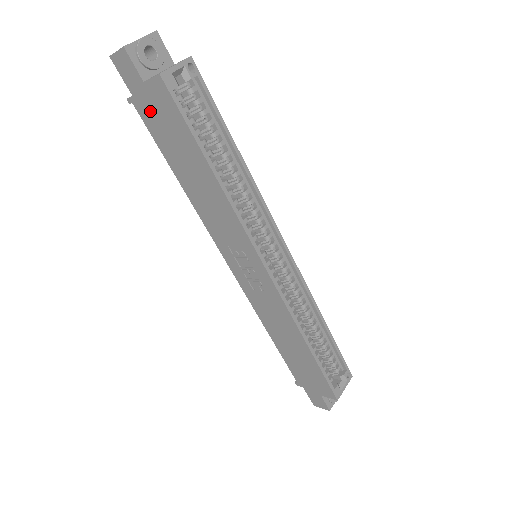
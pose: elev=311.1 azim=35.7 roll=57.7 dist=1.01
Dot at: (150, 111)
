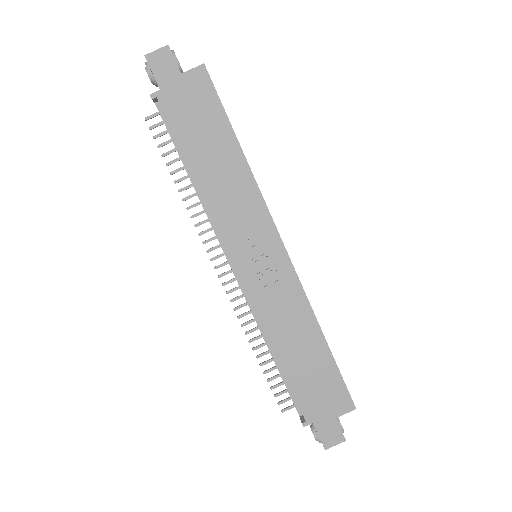
Dot at: (179, 101)
